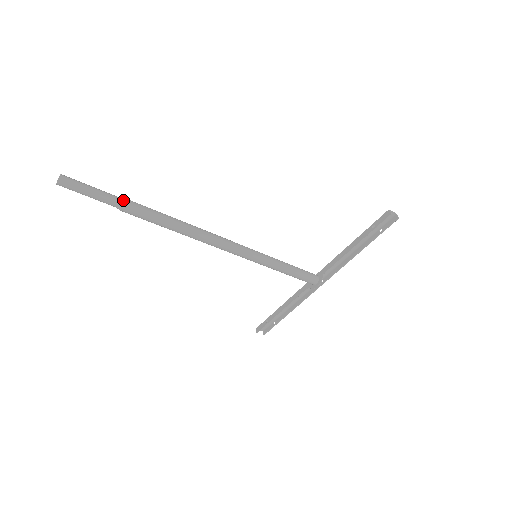
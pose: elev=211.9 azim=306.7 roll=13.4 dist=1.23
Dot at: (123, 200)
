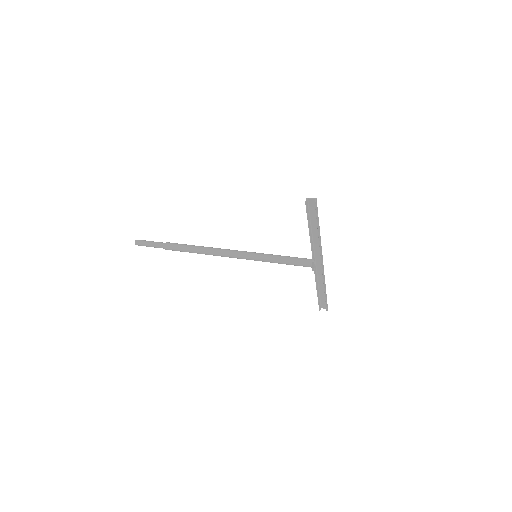
Dot at: (164, 244)
